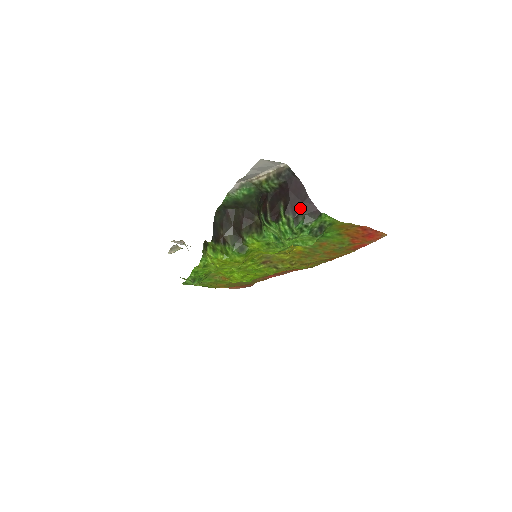
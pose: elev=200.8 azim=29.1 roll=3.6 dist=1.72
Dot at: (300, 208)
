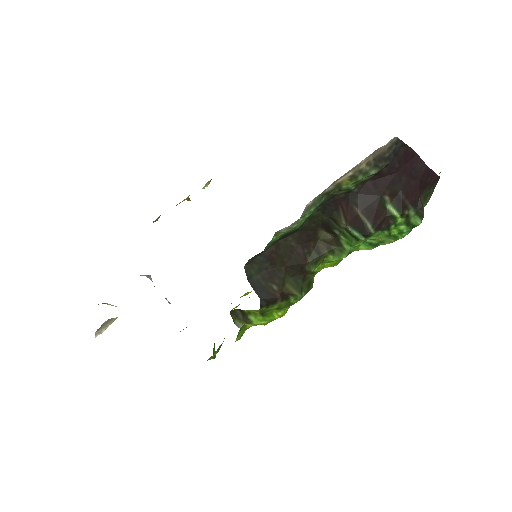
Dot at: (419, 190)
